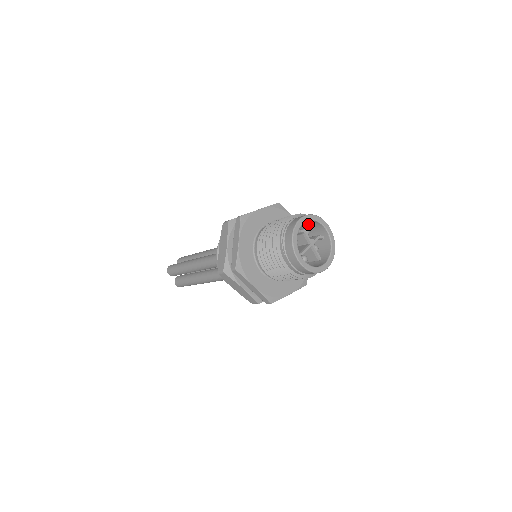
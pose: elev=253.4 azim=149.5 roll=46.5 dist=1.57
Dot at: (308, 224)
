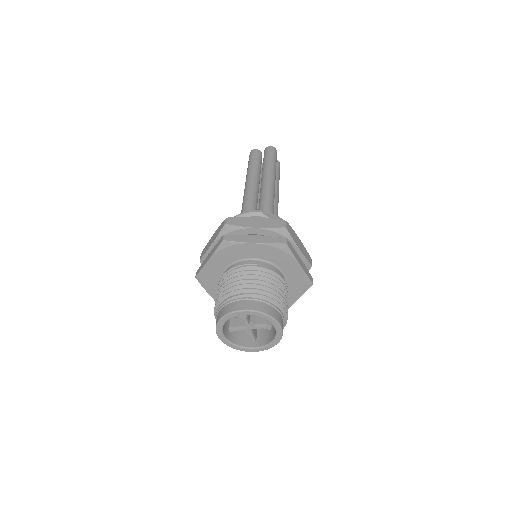
Dot at: occluded
